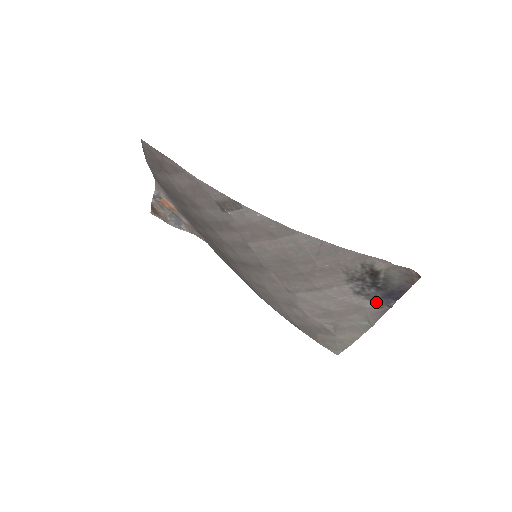
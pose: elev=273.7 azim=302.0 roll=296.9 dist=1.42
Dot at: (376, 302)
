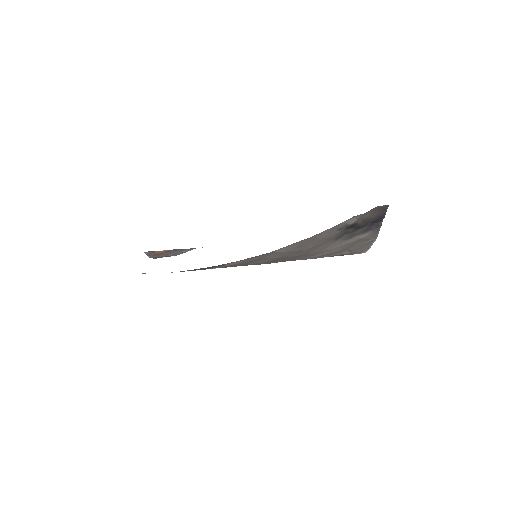
Dot at: (367, 232)
